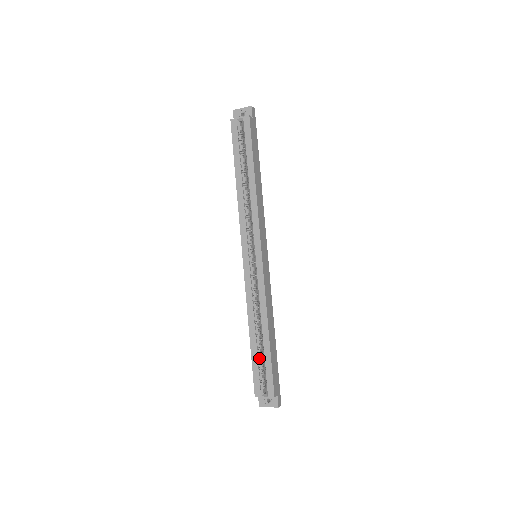
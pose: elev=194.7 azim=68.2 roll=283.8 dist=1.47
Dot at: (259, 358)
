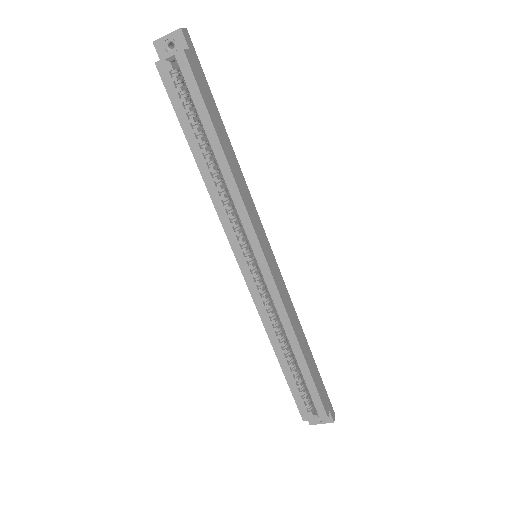
Dot at: (297, 380)
